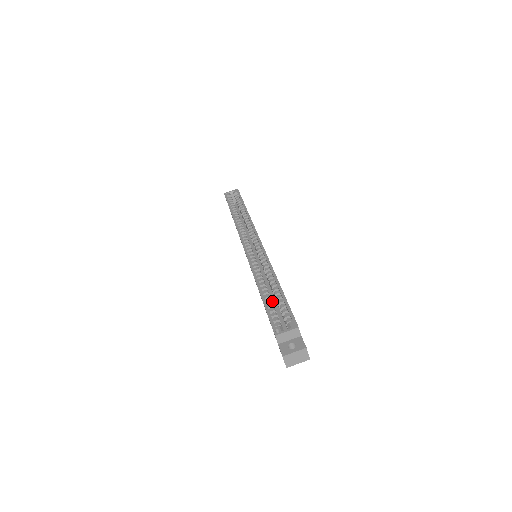
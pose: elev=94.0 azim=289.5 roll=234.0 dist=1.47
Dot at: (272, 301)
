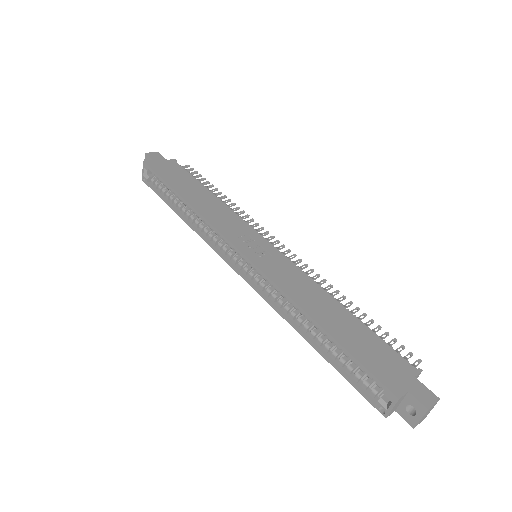
Dot at: occluded
